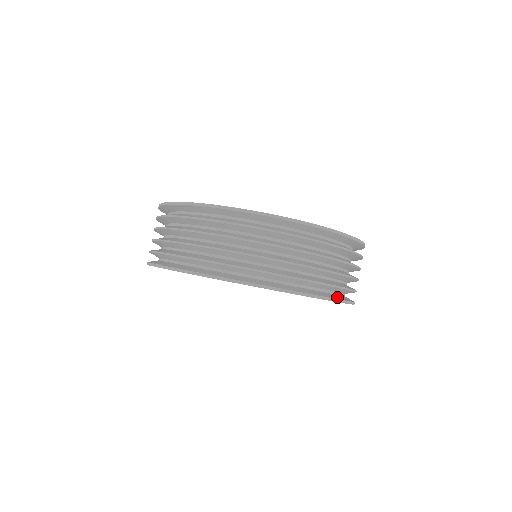
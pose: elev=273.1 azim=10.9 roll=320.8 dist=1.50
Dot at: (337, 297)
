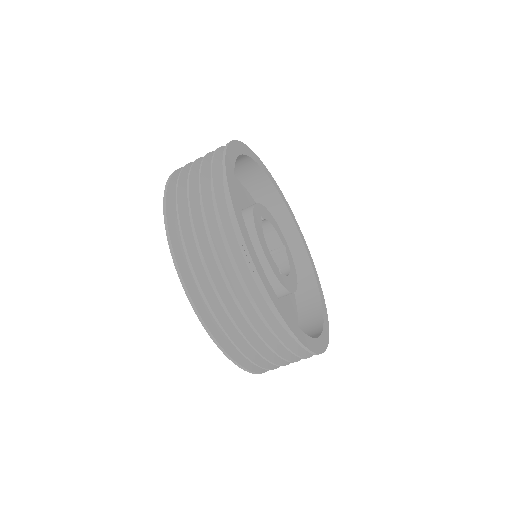
Dot at: occluded
